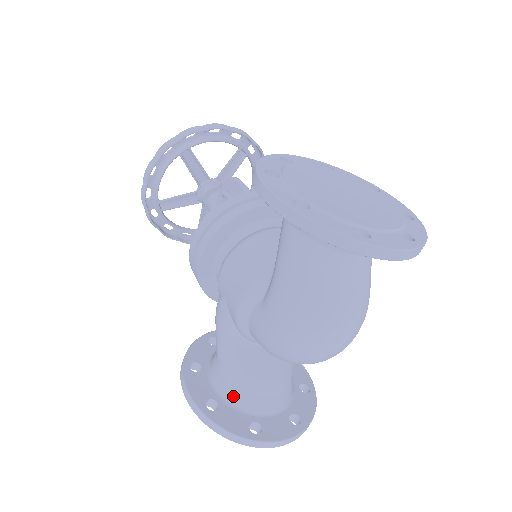
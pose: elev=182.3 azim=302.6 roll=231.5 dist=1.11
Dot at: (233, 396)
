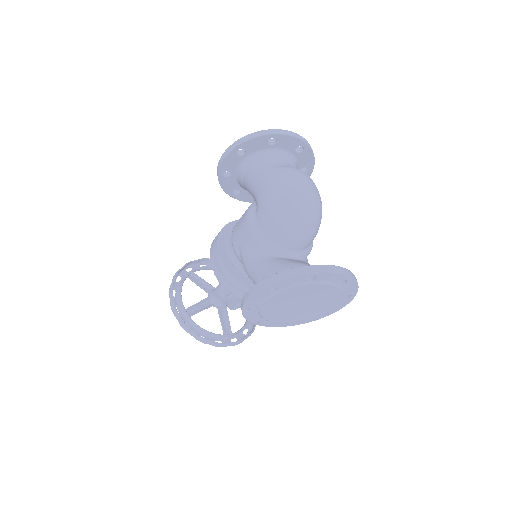
Dot at: occluded
